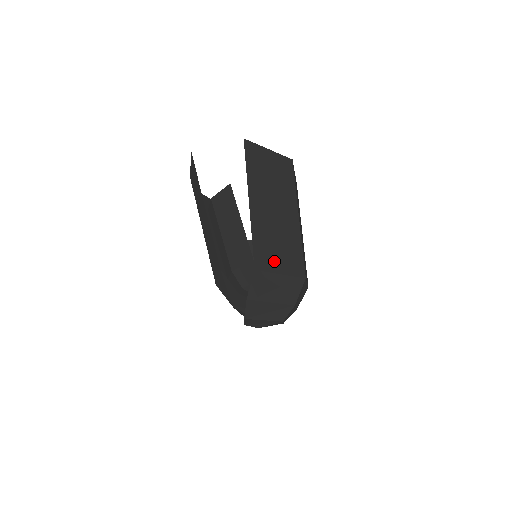
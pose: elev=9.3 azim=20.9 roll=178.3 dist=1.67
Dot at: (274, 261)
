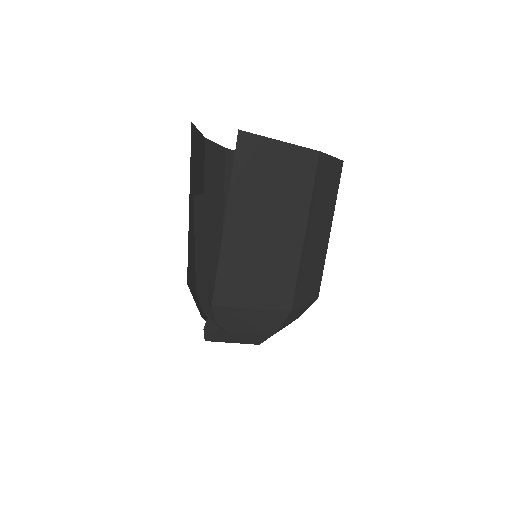
Dot at: (246, 293)
